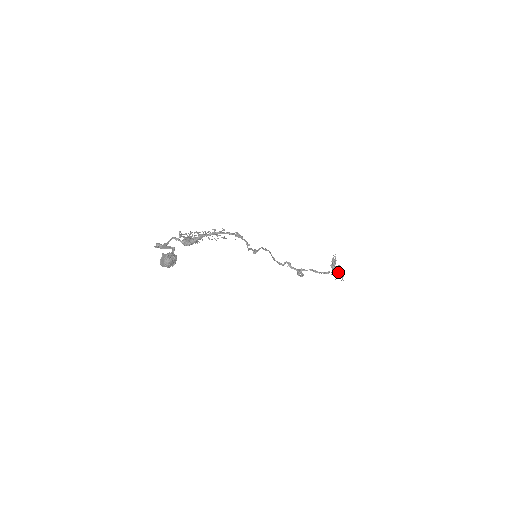
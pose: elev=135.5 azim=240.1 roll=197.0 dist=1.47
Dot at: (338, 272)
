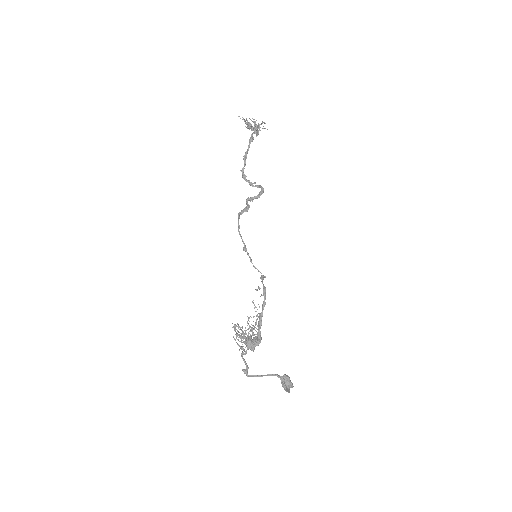
Dot at: (256, 125)
